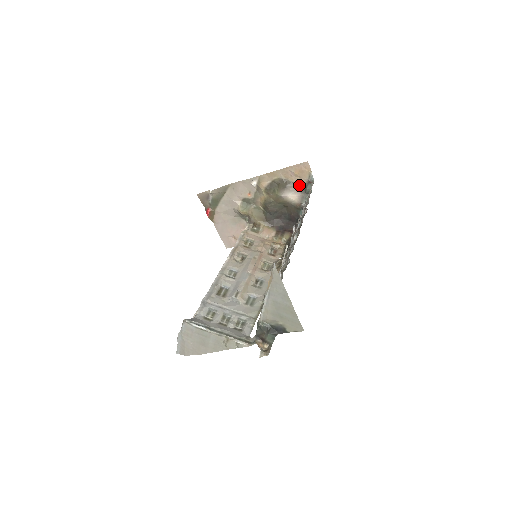
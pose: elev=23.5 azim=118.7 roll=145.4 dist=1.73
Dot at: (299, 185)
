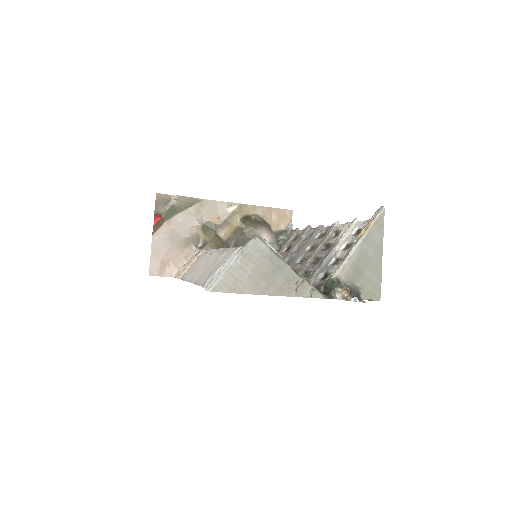
Dot at: (274, 230)
